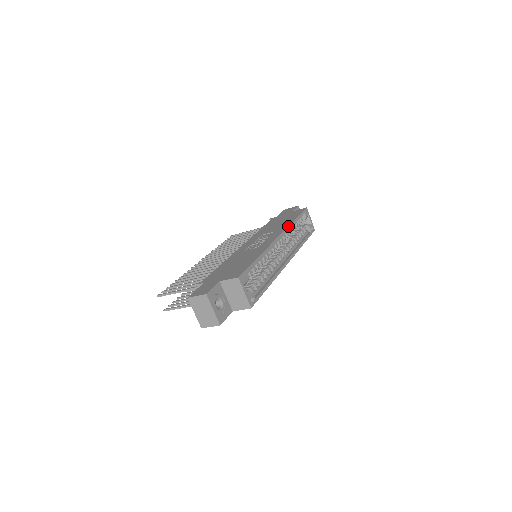
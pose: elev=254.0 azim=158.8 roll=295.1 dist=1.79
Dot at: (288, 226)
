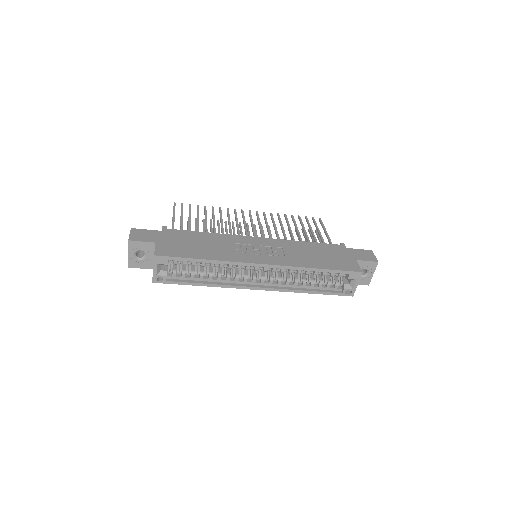
Dot at: (295, 266)
